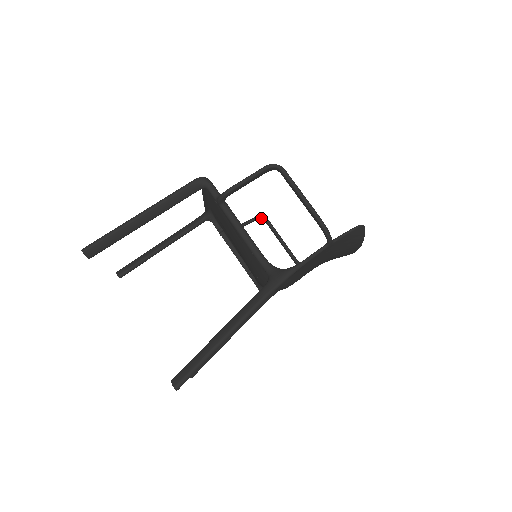
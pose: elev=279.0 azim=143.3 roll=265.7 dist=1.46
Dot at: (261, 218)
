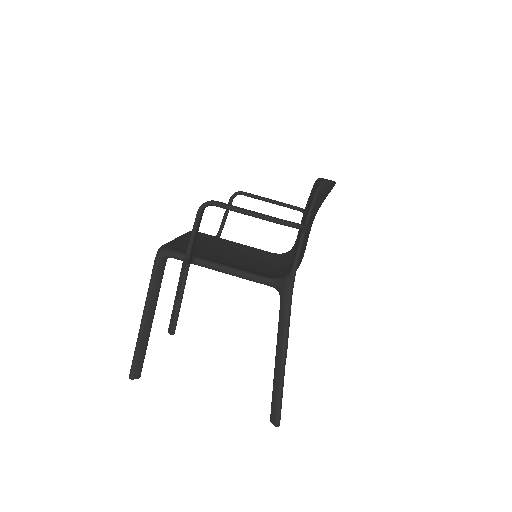
Dot at: (235, 196)
